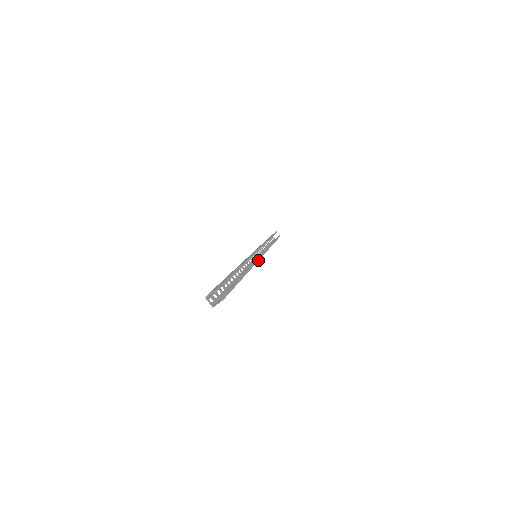
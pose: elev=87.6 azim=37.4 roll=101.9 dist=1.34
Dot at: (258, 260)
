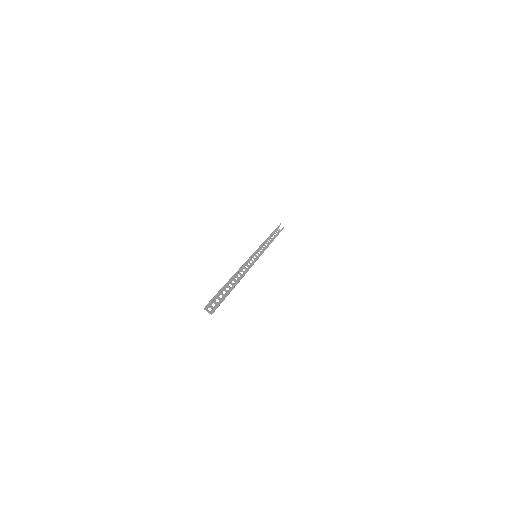
Dot at: (256, 260)
